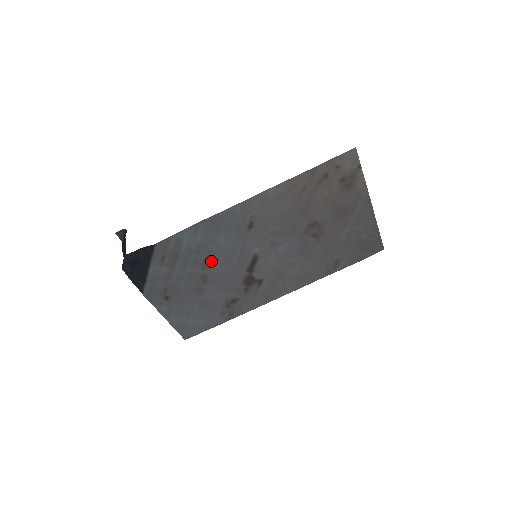
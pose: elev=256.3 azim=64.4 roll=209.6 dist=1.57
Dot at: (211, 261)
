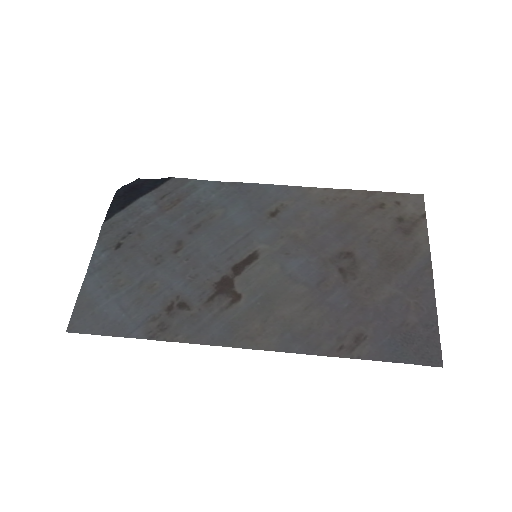
Dot at: (204, 230)
